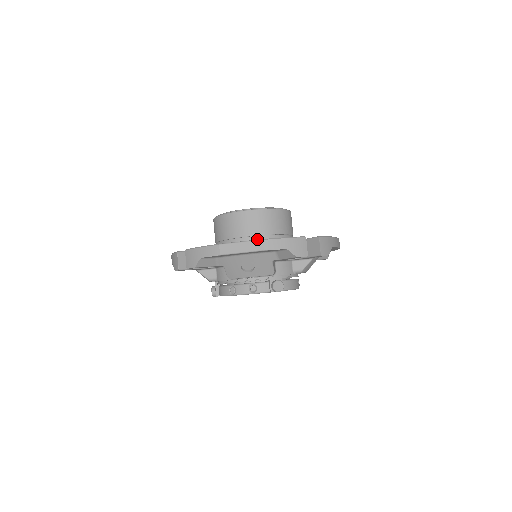
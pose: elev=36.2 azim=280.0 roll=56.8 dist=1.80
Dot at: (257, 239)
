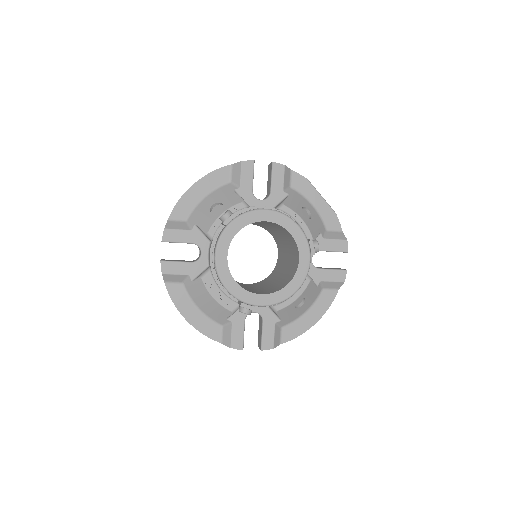
Dot at: occluded
